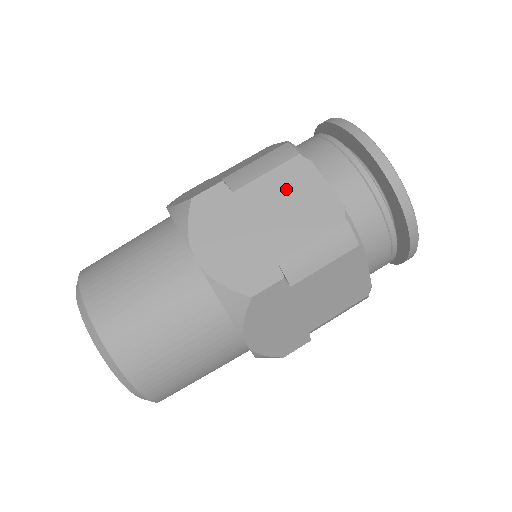
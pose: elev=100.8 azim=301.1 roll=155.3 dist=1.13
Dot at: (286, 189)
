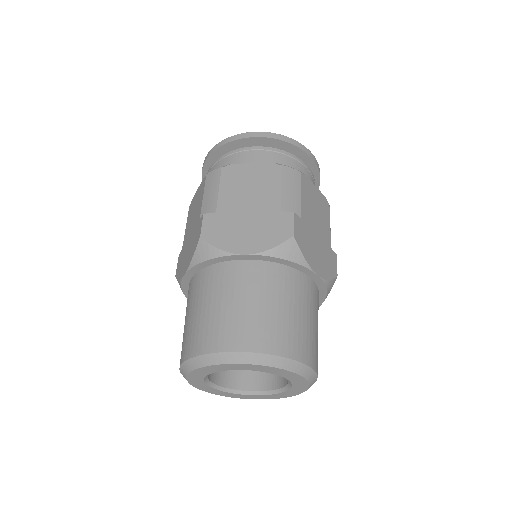
Dot at: (310, 200)
